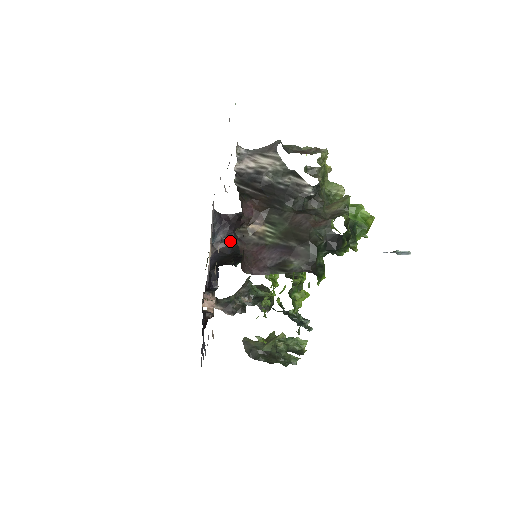
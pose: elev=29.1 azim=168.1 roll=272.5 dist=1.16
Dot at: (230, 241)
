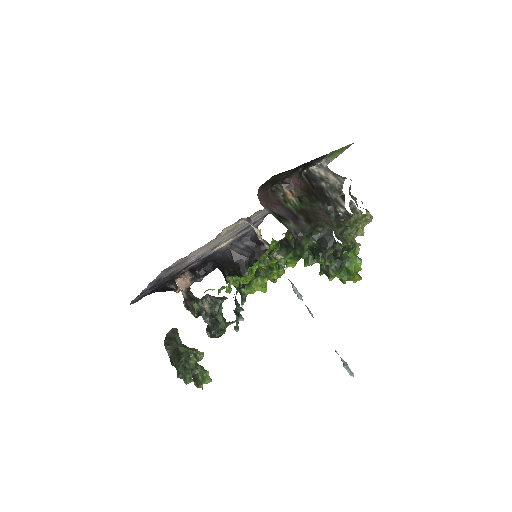
Dot at: (253, 226)
